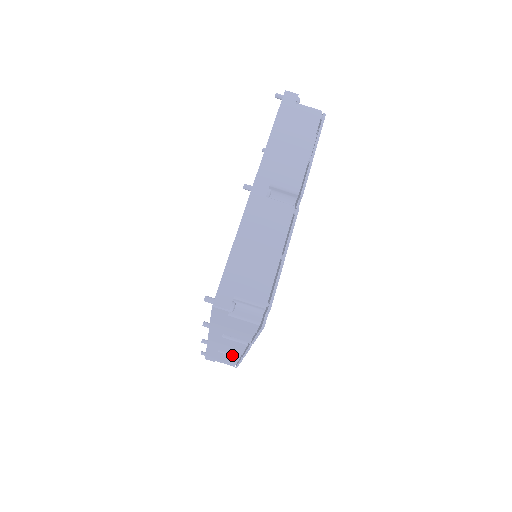
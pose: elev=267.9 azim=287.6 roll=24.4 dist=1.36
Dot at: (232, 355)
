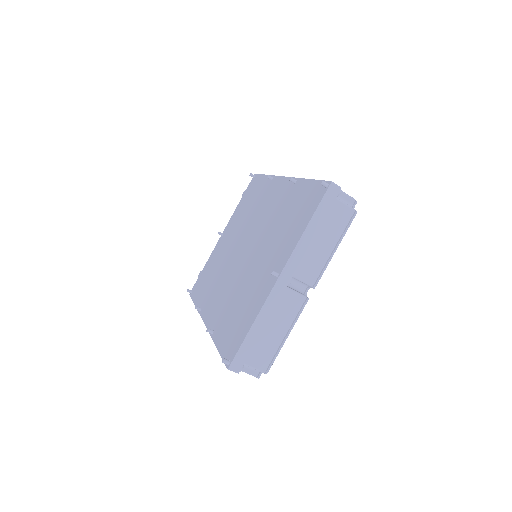
Dot at: occluded
